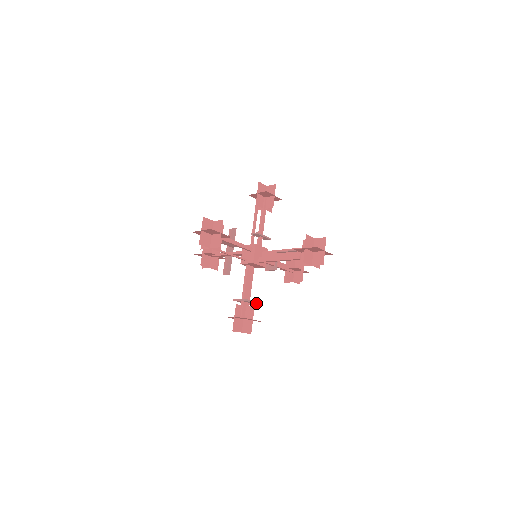
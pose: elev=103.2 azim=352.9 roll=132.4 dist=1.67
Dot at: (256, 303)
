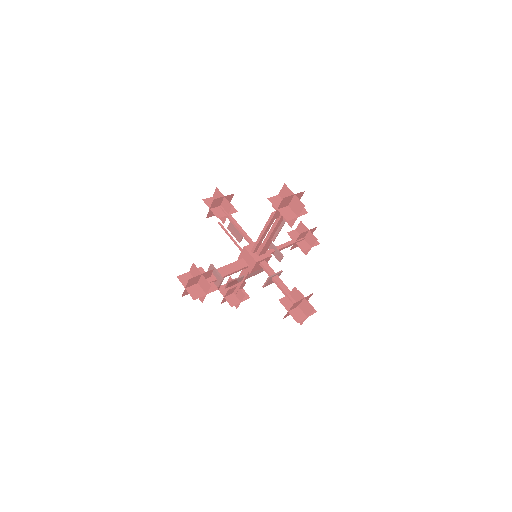
Dot at: (222, 279)
